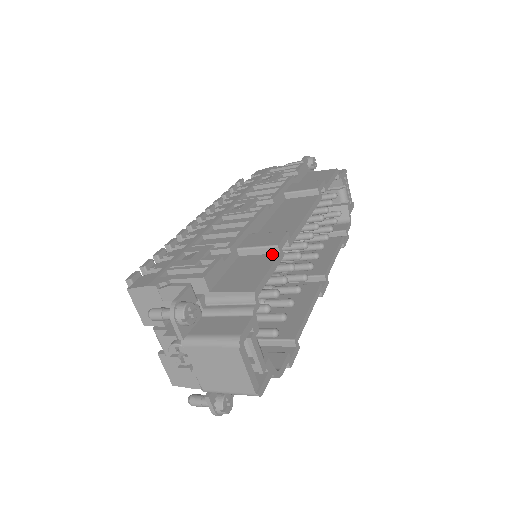
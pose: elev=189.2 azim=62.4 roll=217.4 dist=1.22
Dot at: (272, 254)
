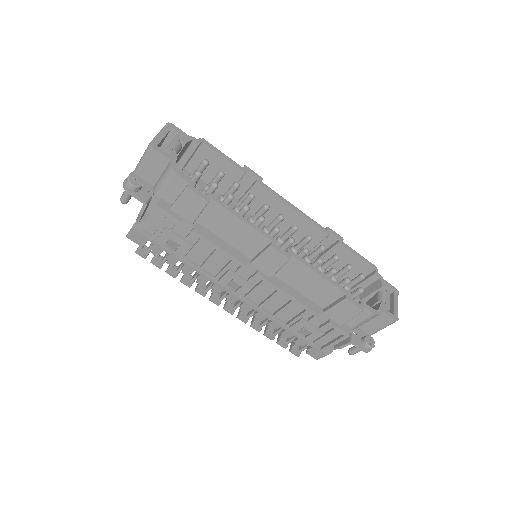
Dot at: (239, 171)
